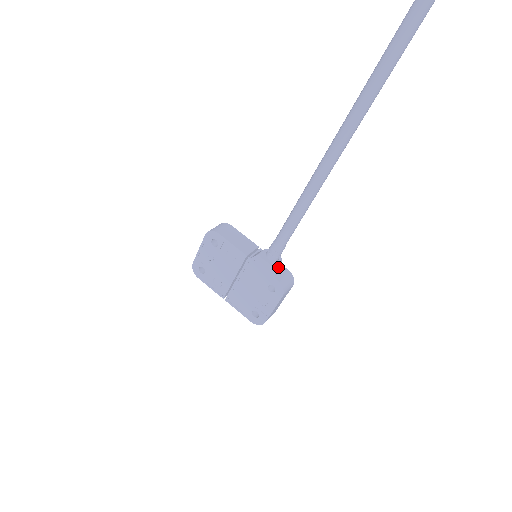
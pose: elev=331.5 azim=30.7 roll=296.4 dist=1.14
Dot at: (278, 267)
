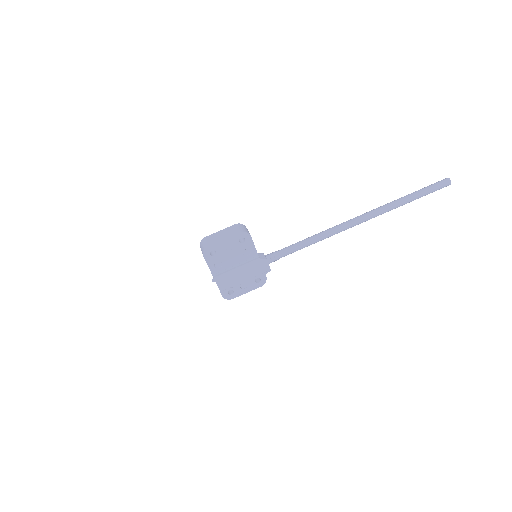
Dot at: occluded
